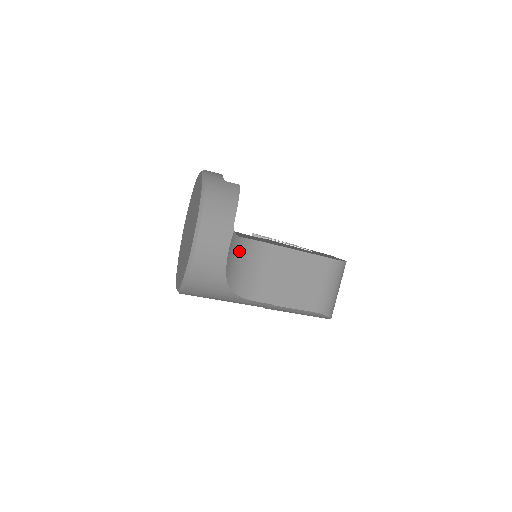
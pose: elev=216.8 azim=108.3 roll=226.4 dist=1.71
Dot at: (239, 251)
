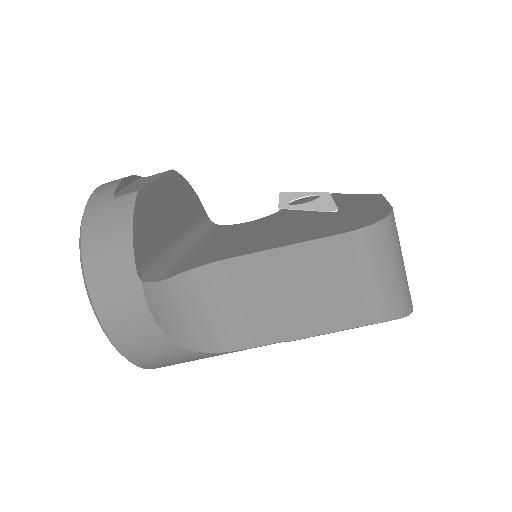
Dot at: (180, 297)
